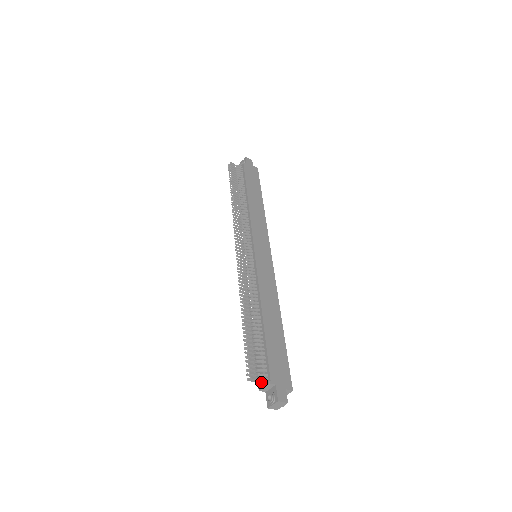
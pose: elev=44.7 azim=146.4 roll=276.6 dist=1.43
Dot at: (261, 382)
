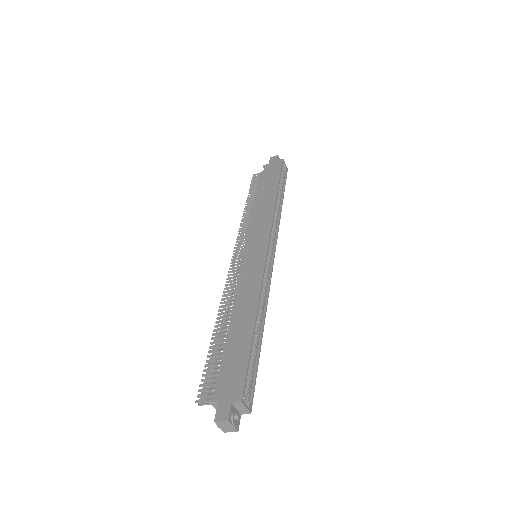
Dot at: occluded
